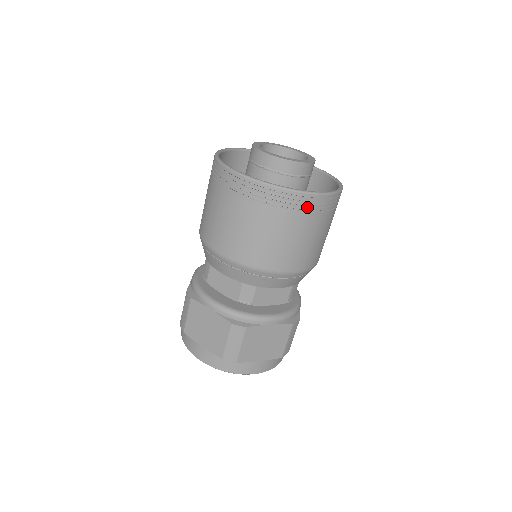
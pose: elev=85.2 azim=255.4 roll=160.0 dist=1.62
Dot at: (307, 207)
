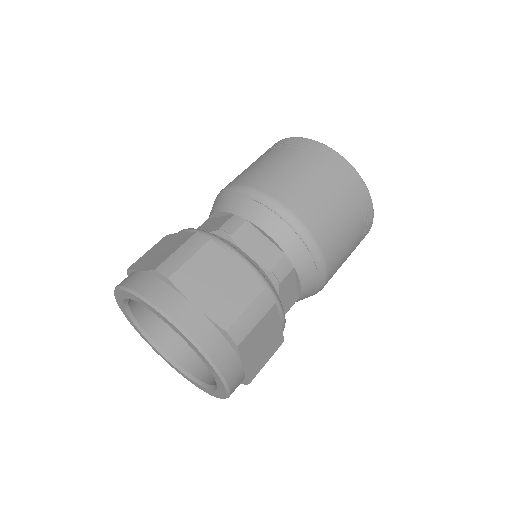
Dot at: (333, 164)
